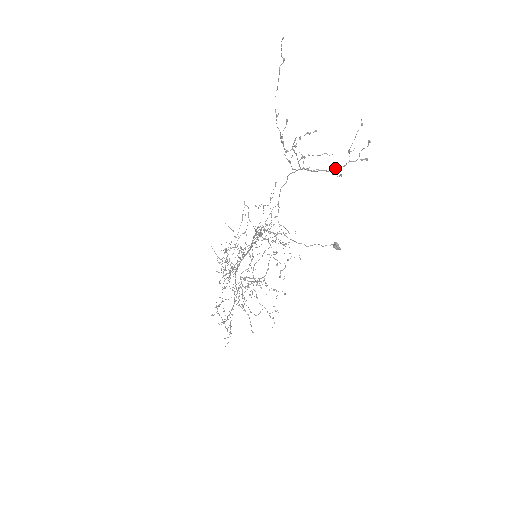
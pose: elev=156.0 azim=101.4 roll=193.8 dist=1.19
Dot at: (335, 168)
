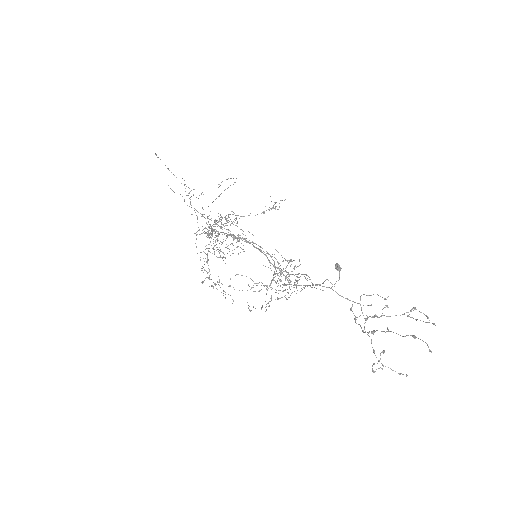
Dot at: occluded
